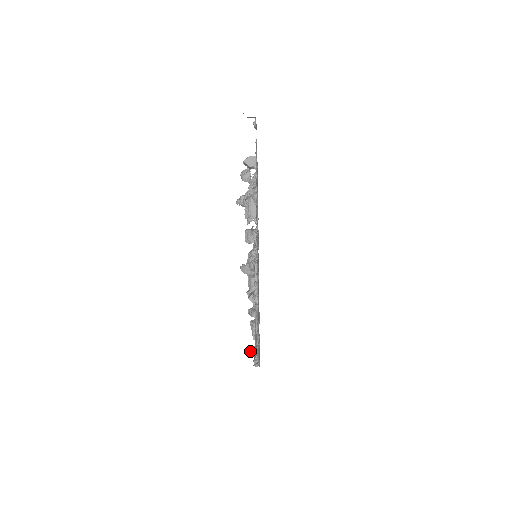
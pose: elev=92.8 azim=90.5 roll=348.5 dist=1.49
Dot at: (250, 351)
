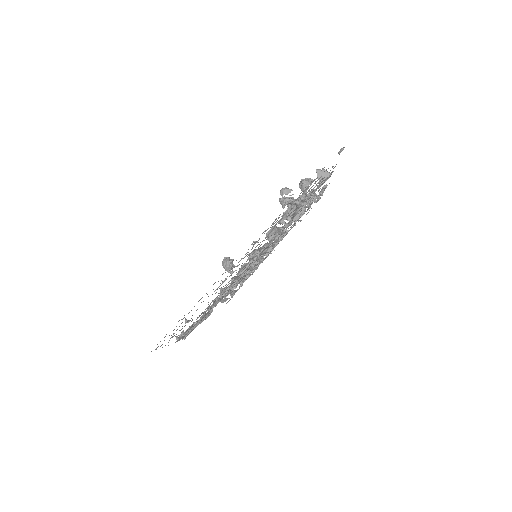
Dot at: (185, 323)
